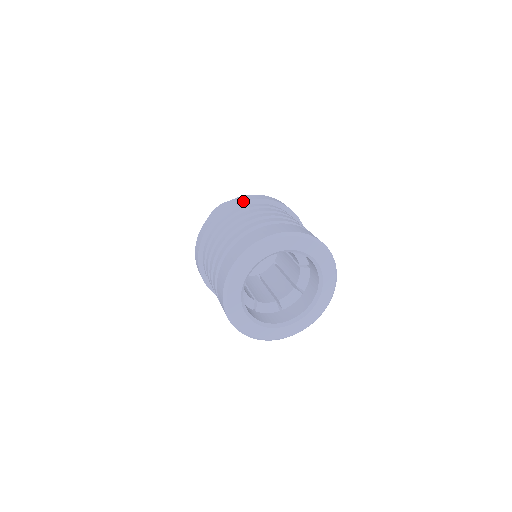
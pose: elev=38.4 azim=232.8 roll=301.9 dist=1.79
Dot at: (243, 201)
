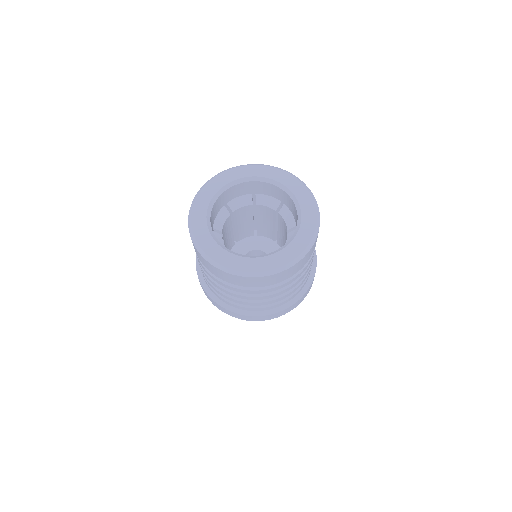
Dot at: occluded
